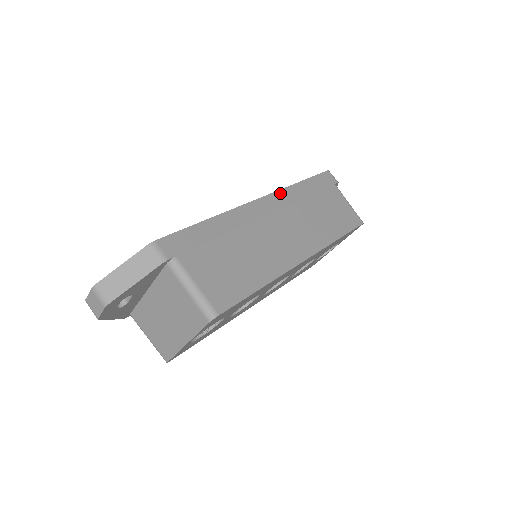
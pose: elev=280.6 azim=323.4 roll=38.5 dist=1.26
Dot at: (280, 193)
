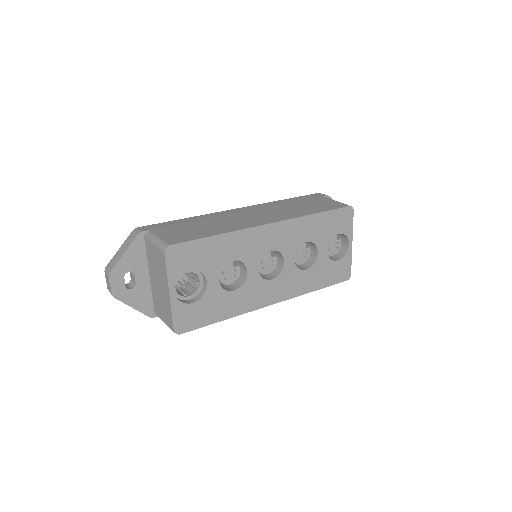
Dot at: (260, 205)
